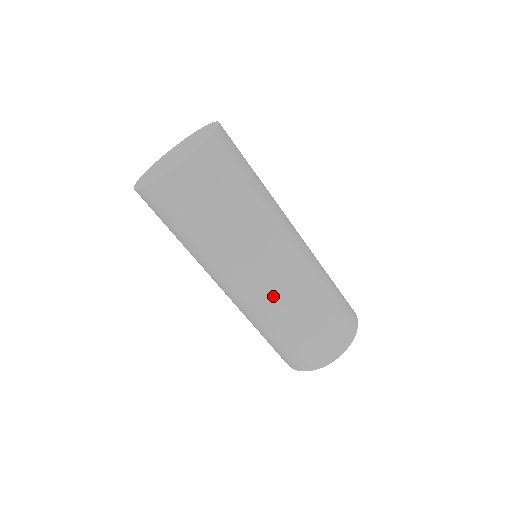
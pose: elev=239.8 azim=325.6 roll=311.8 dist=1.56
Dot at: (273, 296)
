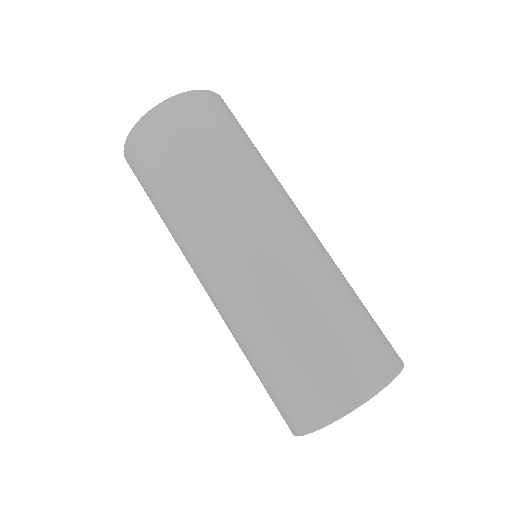
Dot at: (258, 277)
